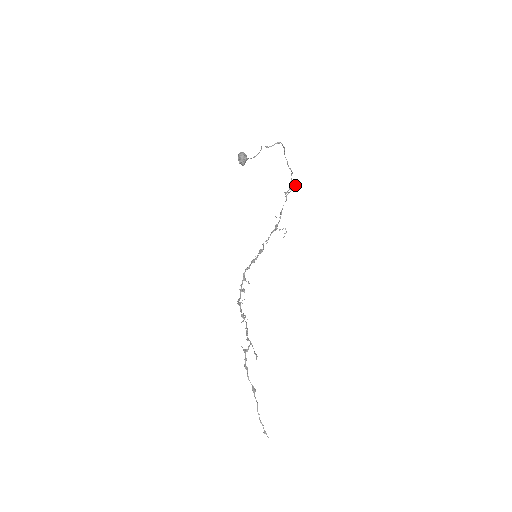
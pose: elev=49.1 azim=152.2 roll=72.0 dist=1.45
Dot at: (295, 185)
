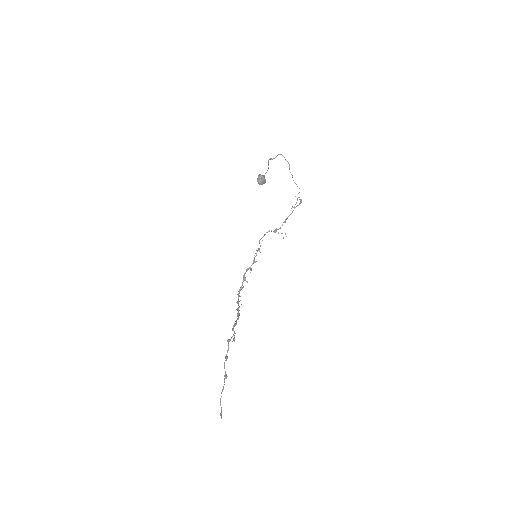
Dot at: (300, 199)
